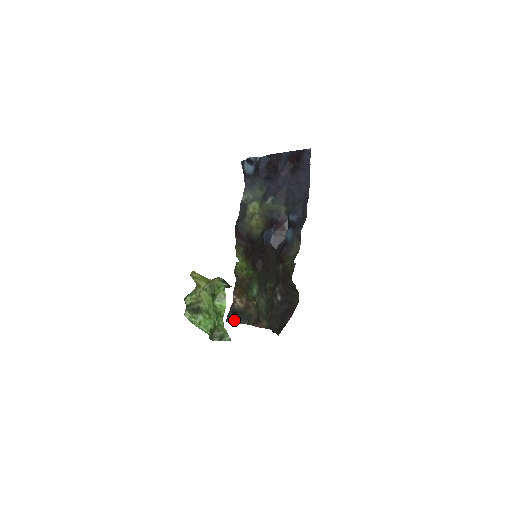
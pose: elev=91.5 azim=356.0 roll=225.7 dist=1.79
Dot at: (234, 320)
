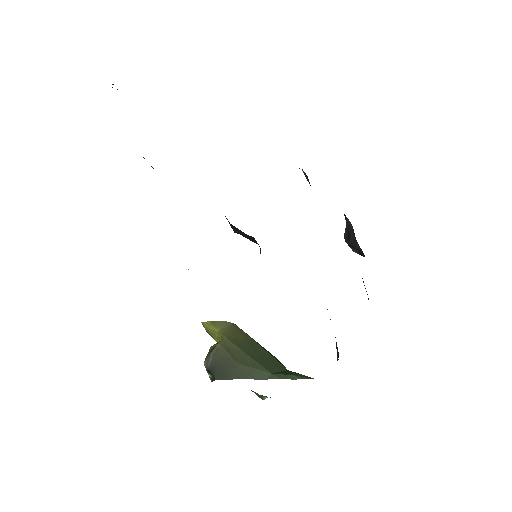
Dot at: (350, 247)
